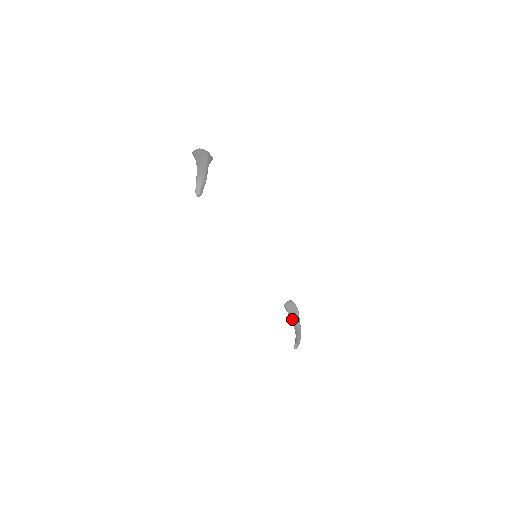
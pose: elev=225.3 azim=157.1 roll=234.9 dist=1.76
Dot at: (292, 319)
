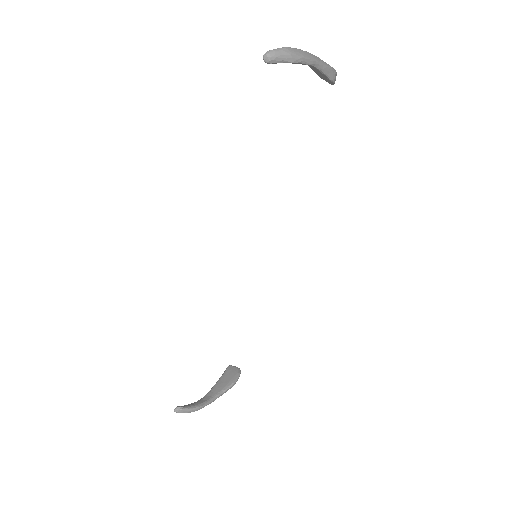
Dot at: (216, 385)
